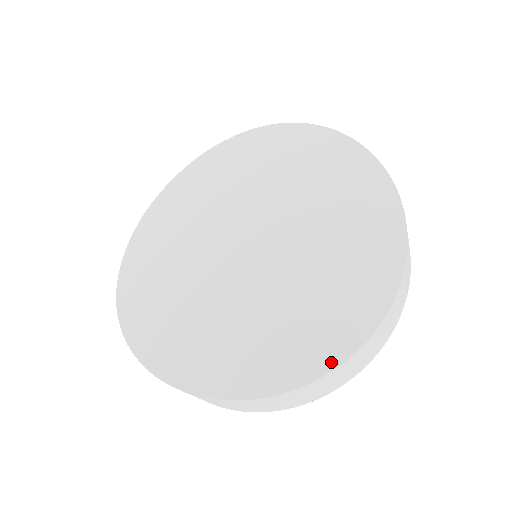
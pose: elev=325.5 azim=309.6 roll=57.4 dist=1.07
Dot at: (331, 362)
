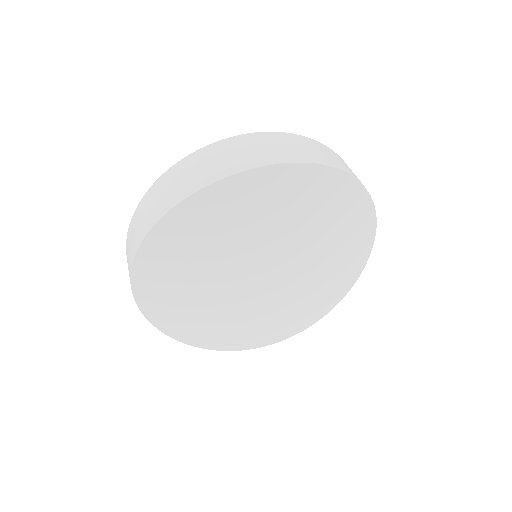
Dot at: (361, 269)
